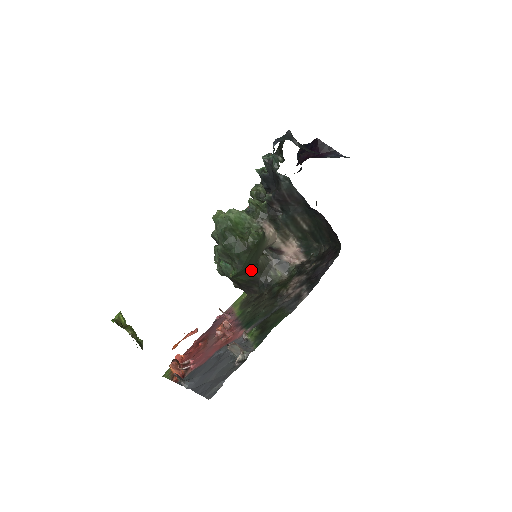
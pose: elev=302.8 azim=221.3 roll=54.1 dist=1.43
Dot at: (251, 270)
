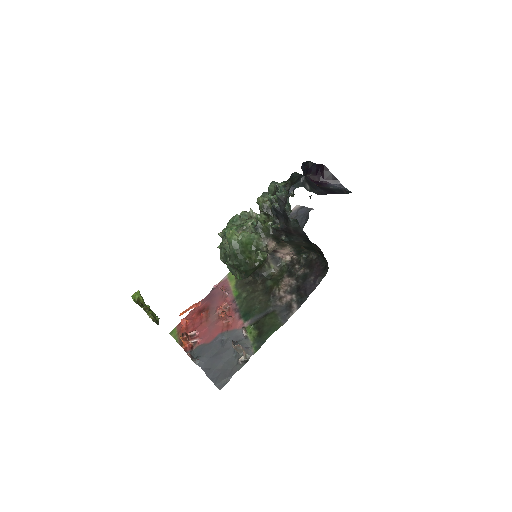
Dot at: occluded
